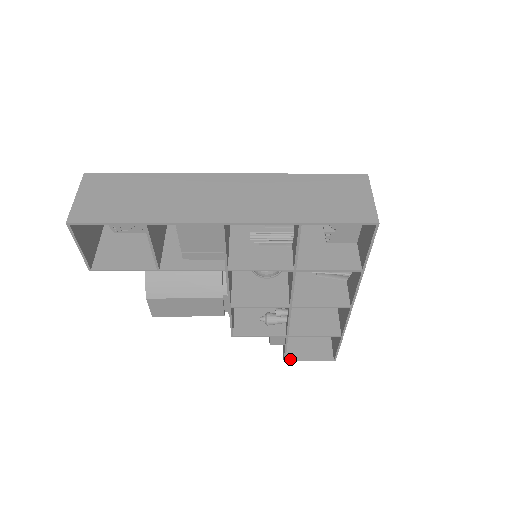
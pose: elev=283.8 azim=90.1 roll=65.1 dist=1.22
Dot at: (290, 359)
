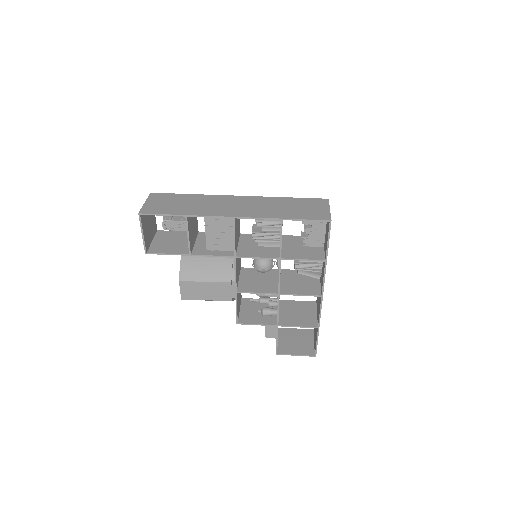
Dot at: (281, 353)
